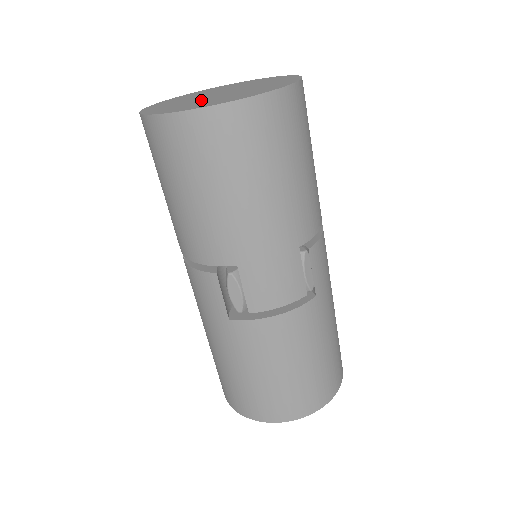
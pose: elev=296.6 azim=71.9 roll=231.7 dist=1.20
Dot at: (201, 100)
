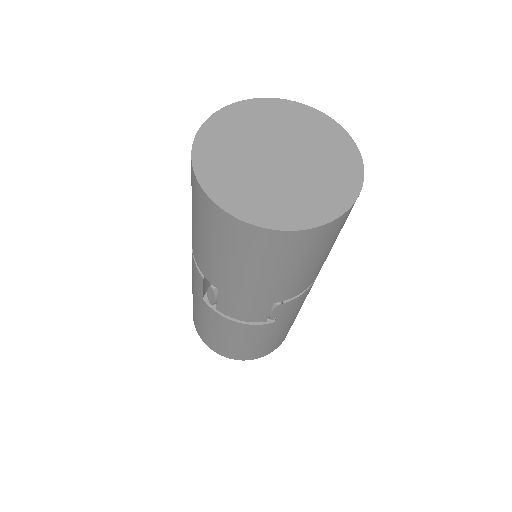
Dot at: (251, 169)
